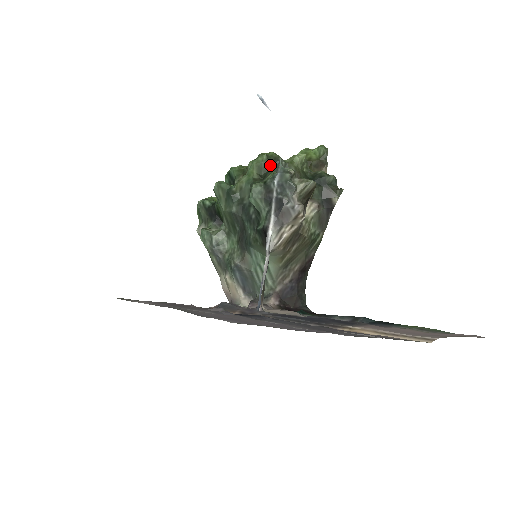
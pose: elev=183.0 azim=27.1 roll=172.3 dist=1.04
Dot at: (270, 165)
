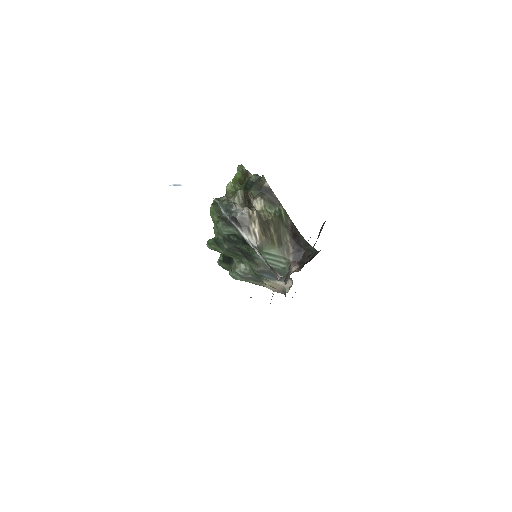
Dot at: (218, 207)
